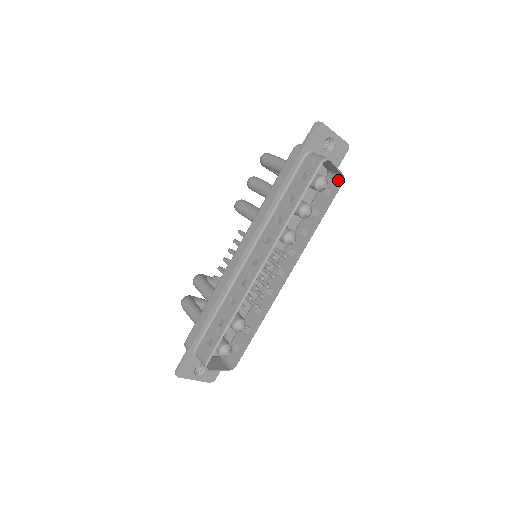
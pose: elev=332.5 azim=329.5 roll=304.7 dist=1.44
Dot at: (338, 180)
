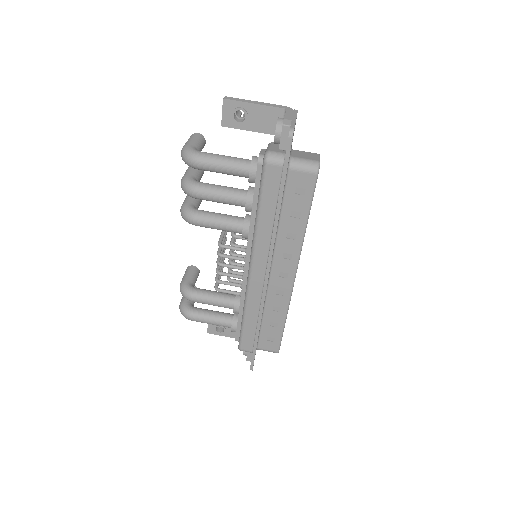
Dot at: occluded
